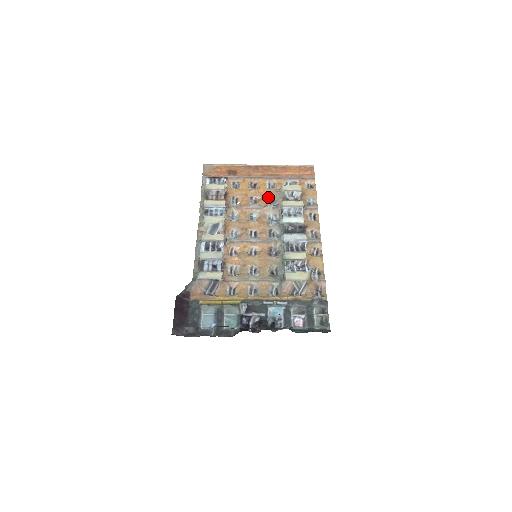
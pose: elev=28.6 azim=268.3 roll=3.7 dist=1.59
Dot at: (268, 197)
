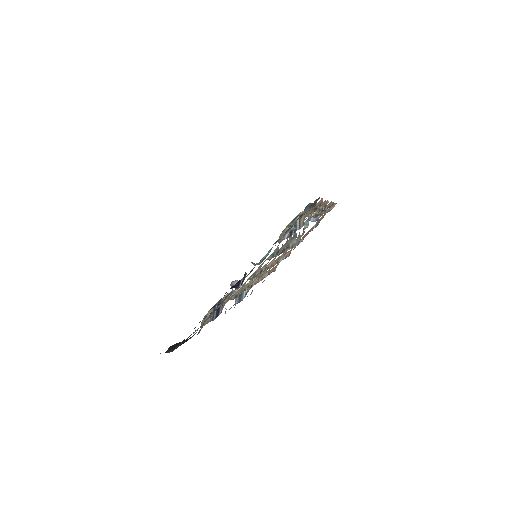
Dot at: occluded
